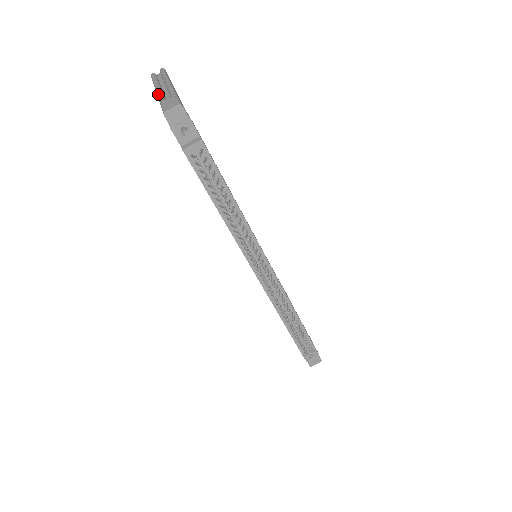
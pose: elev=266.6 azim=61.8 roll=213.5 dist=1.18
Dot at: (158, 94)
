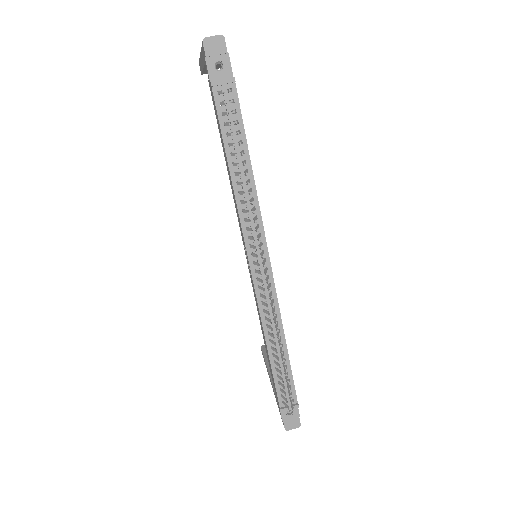
Dot at: occluded
